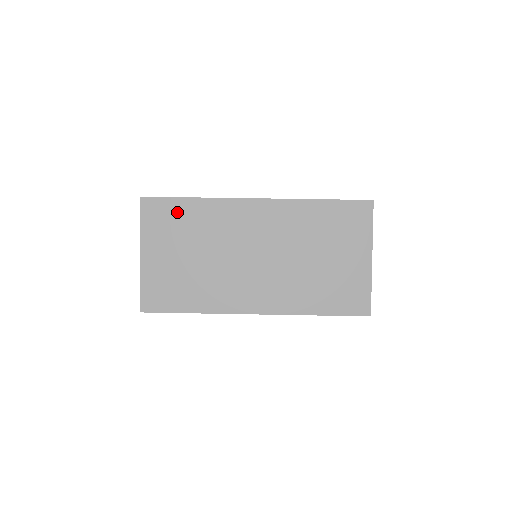
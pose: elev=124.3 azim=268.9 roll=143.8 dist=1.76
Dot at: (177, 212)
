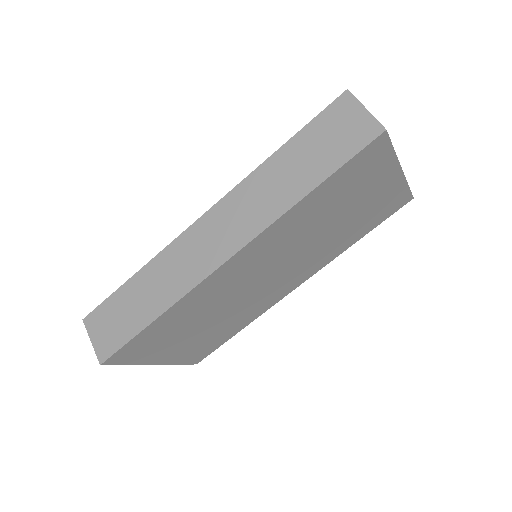
Dot at: (153, 335)
